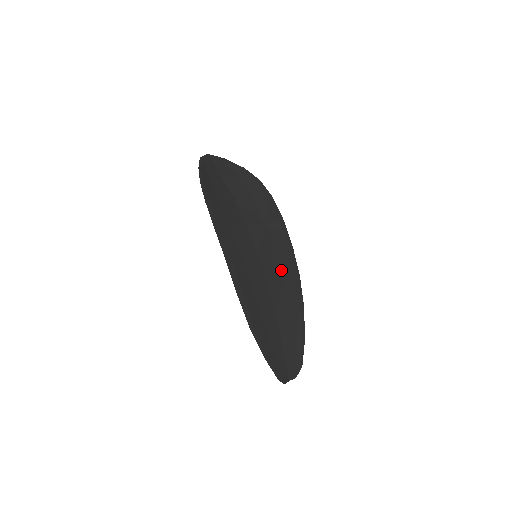
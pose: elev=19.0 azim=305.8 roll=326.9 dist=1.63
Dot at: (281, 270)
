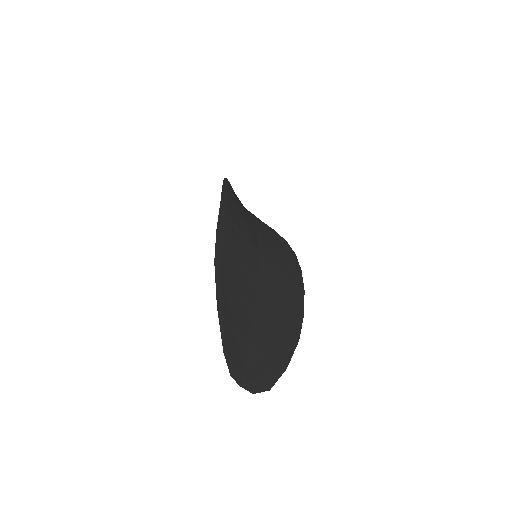
Dot at: (281, 287)
